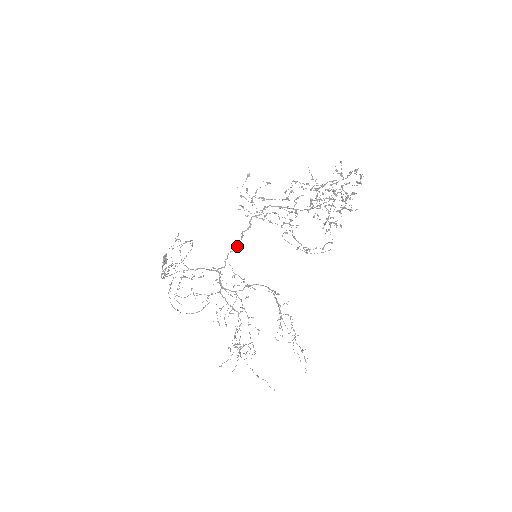
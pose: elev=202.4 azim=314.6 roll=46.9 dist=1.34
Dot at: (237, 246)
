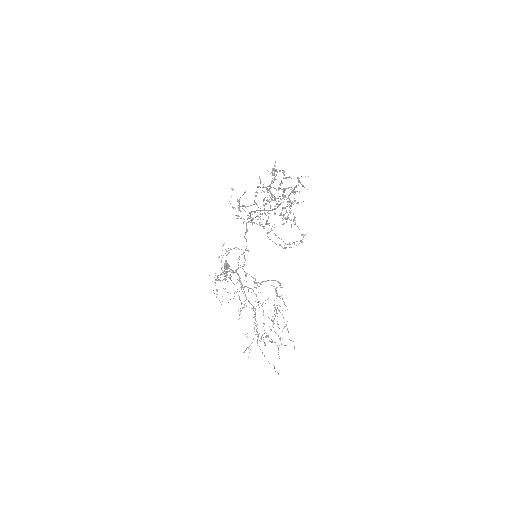
Dot at: (245, 249)
